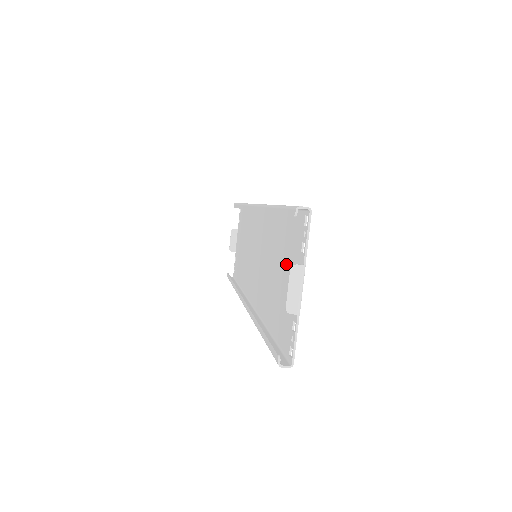
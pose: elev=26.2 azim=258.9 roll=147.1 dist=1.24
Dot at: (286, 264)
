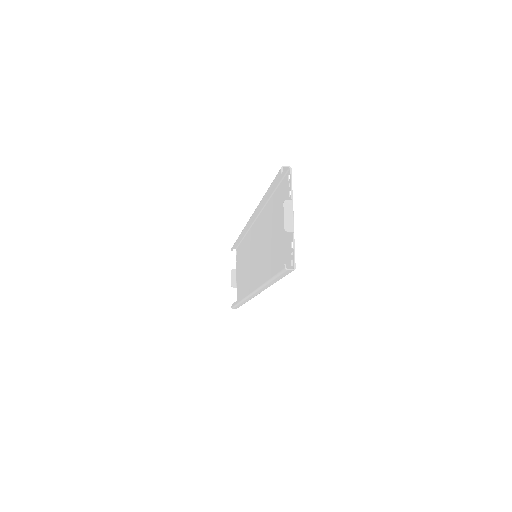
Dot at: (280, 221)
